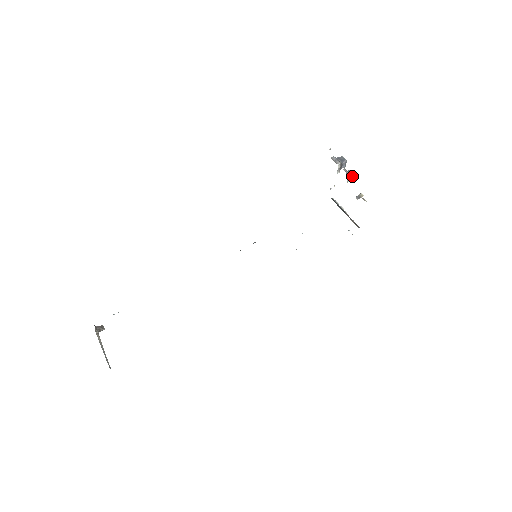
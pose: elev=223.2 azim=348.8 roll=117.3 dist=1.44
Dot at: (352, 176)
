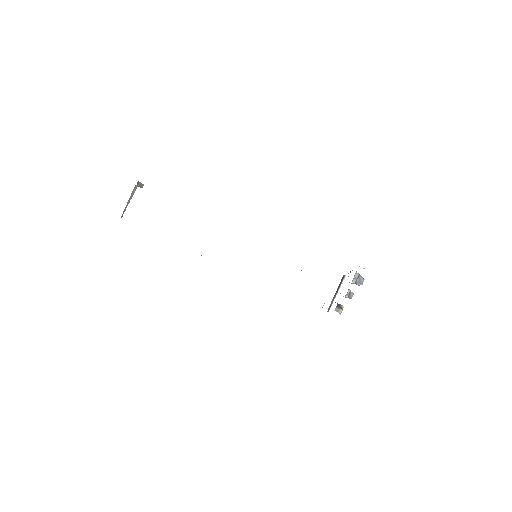
Dot at: (349, 298)
